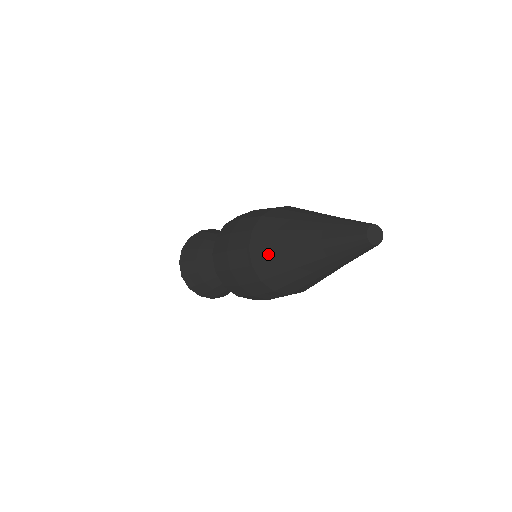
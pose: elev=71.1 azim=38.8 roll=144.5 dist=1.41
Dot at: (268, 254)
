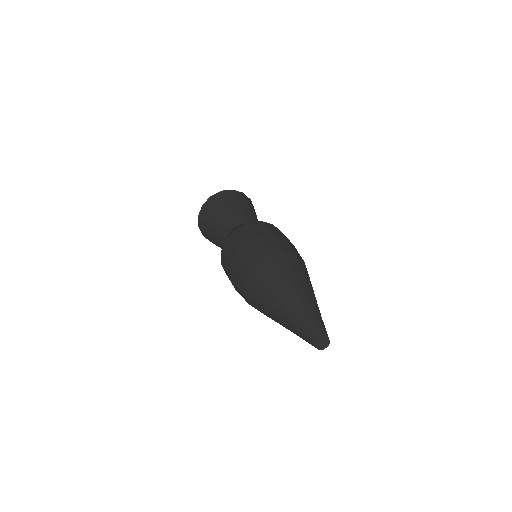
Dot at: (256, 298)
